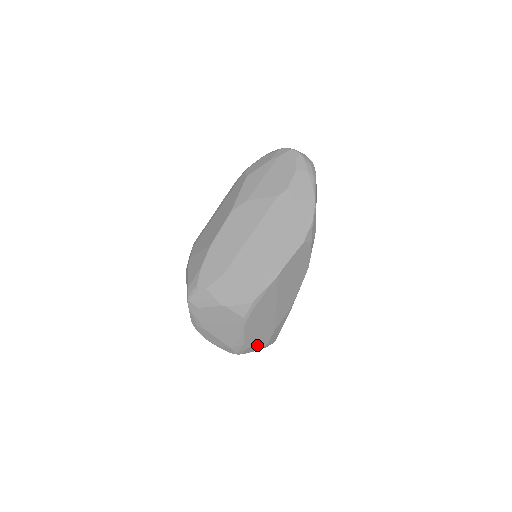
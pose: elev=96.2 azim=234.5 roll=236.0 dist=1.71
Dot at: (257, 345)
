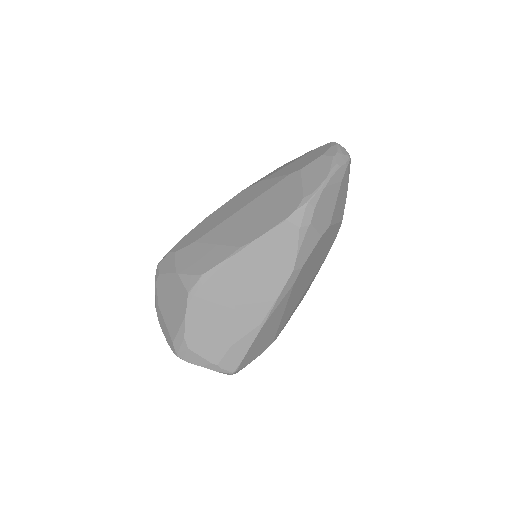
Dot at: (203, 355)
